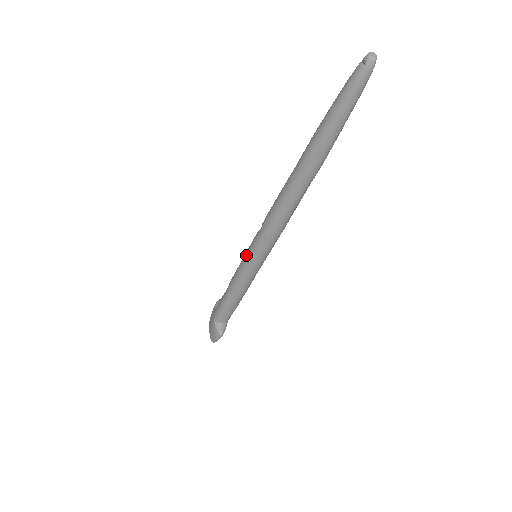
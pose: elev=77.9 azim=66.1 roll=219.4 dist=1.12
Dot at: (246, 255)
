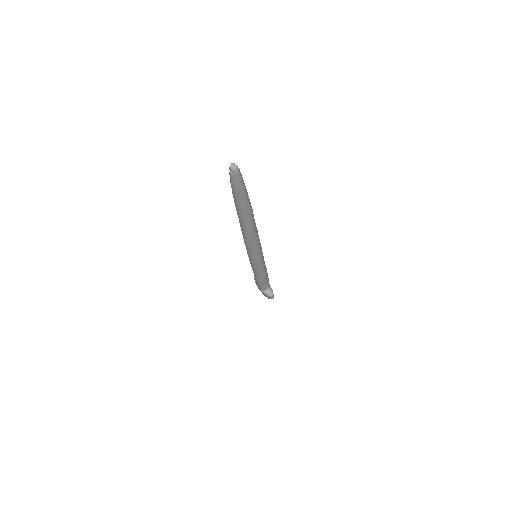
Dot at: (250, 261)
